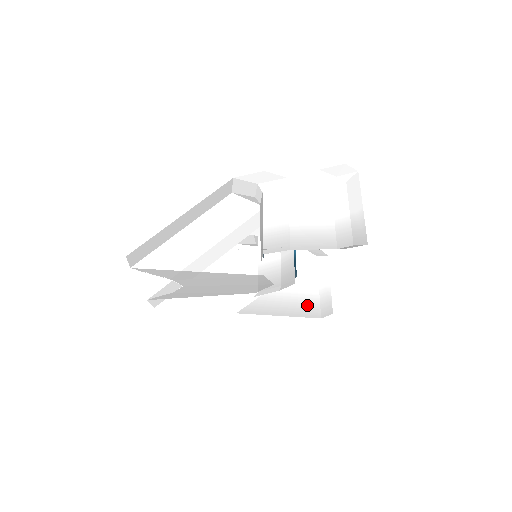
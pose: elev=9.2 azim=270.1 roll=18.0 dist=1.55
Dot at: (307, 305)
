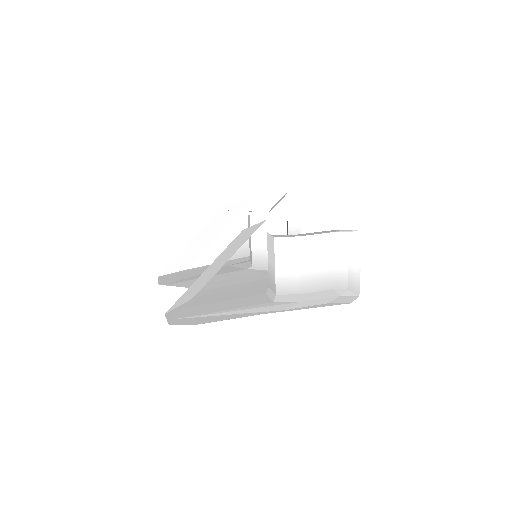
Dot at: occluded
